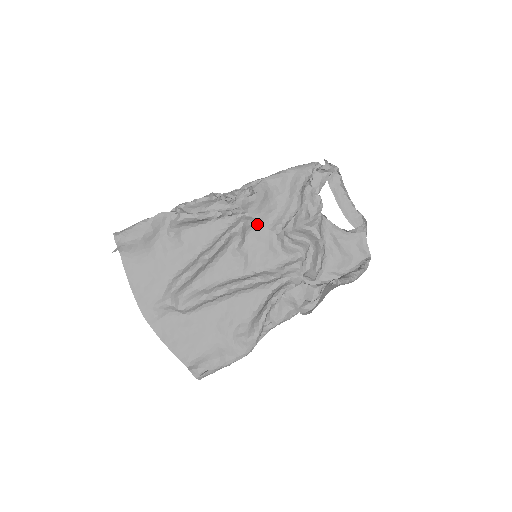
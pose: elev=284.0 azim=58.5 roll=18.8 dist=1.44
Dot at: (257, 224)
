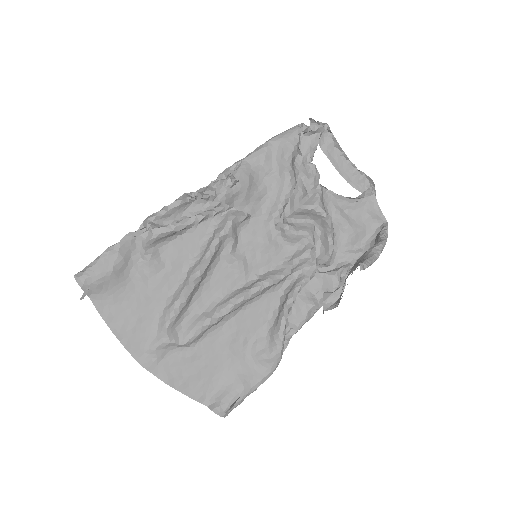
Dot at: (248, 217)
